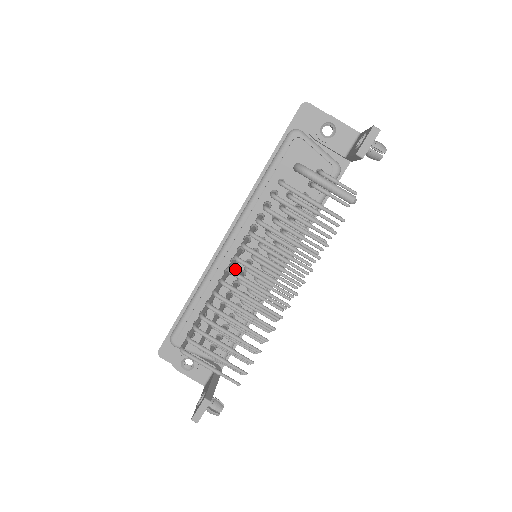
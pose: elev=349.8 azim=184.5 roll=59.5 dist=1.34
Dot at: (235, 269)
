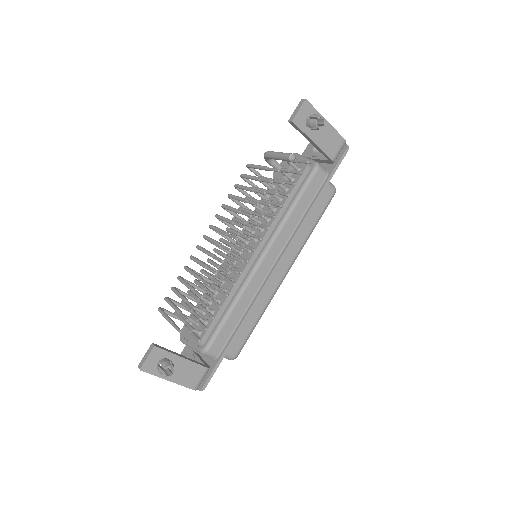
Dot at: occluded
